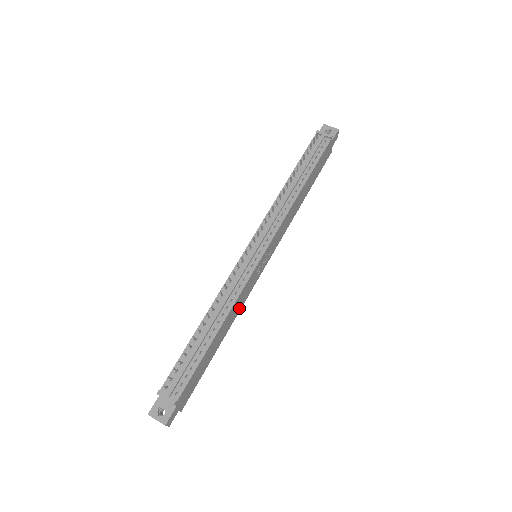
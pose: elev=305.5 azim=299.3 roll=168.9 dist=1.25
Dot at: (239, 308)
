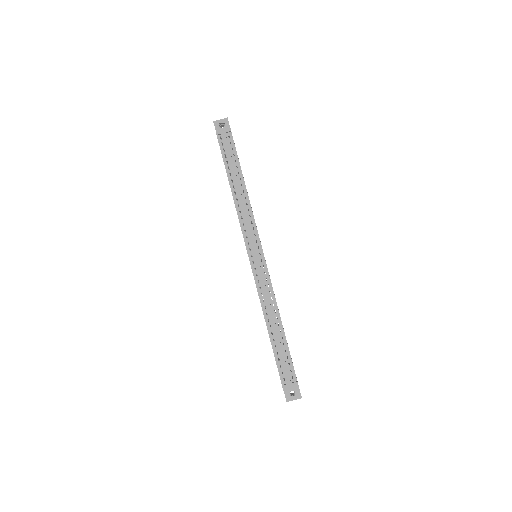
Dot at: occluded
